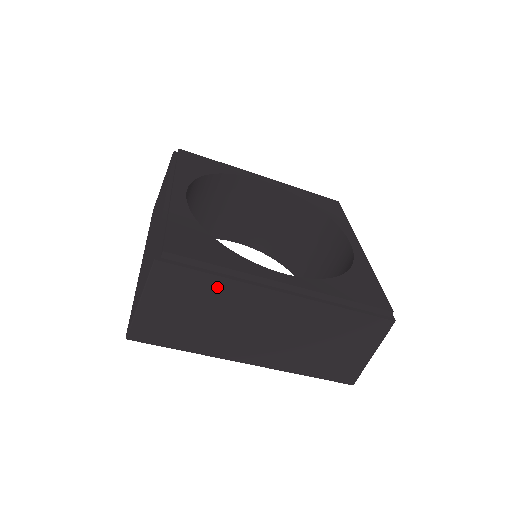
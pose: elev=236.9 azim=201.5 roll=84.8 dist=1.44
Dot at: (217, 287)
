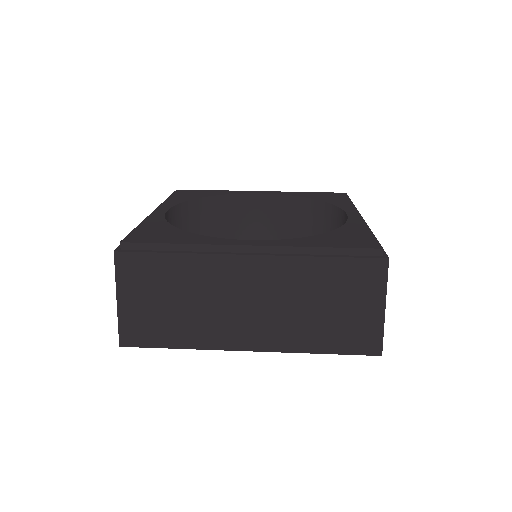
Dot at: (180, 266)
